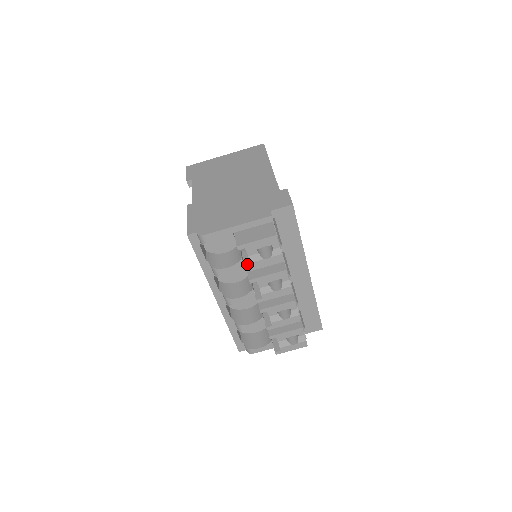
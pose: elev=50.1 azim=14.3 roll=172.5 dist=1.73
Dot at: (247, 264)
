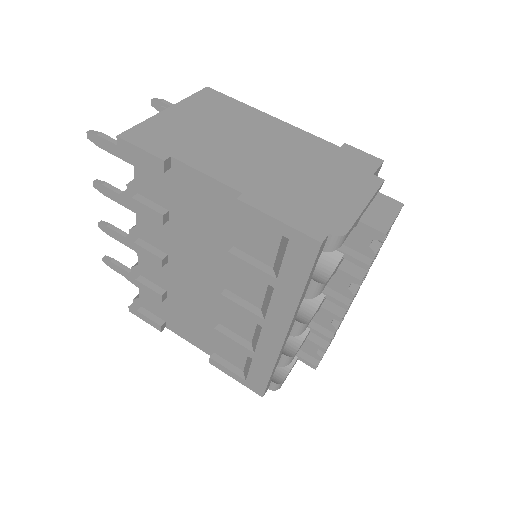
Dot at: (364, 259)
